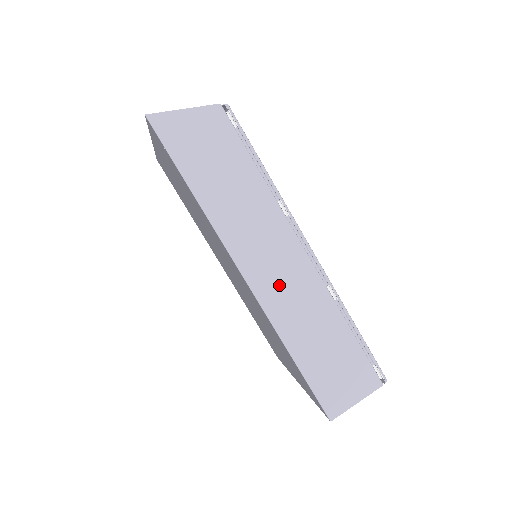
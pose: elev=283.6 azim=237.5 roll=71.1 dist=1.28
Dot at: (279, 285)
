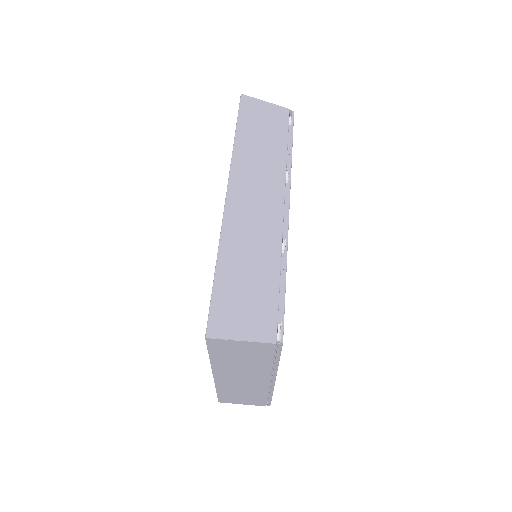
Dot at: (247, 214)
